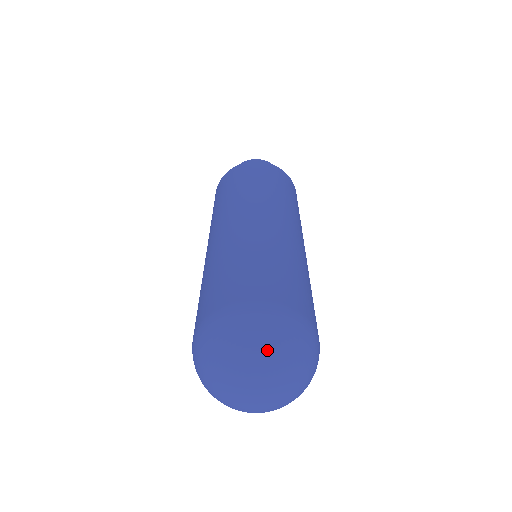
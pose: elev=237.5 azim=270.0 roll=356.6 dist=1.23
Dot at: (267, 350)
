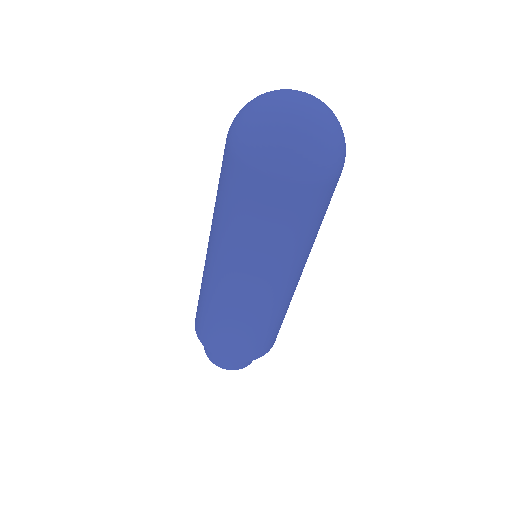
Dot at: occluded
